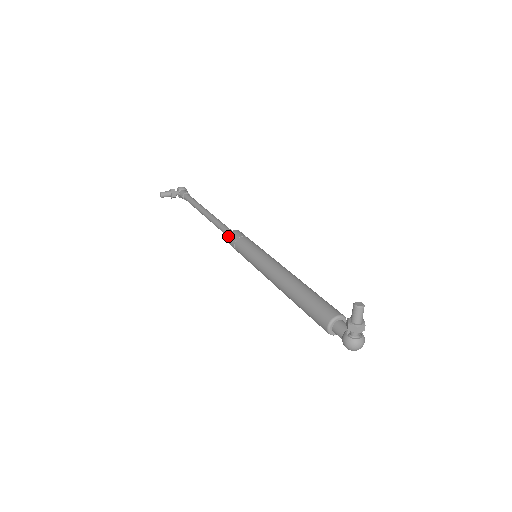
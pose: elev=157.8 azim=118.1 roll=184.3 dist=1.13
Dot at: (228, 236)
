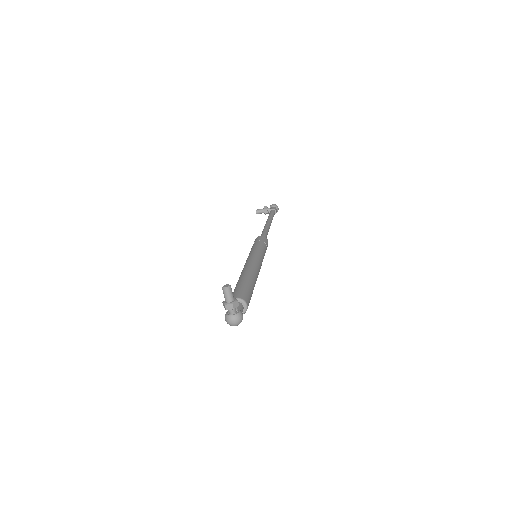
Dot at: occluded
